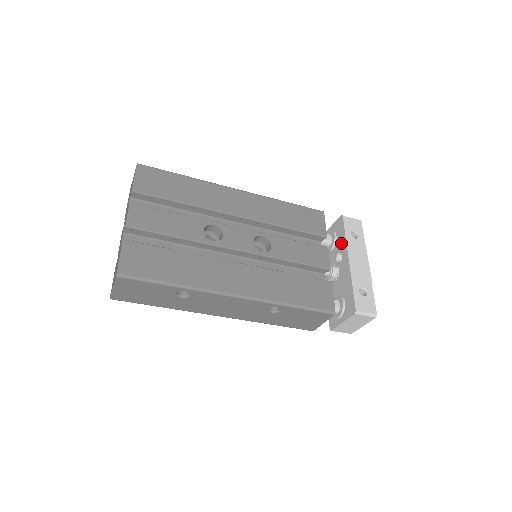
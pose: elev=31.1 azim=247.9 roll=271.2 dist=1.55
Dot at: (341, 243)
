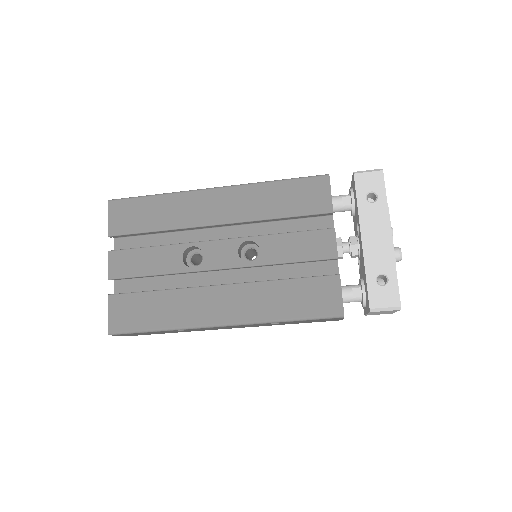
Dot at: (356, 212)
